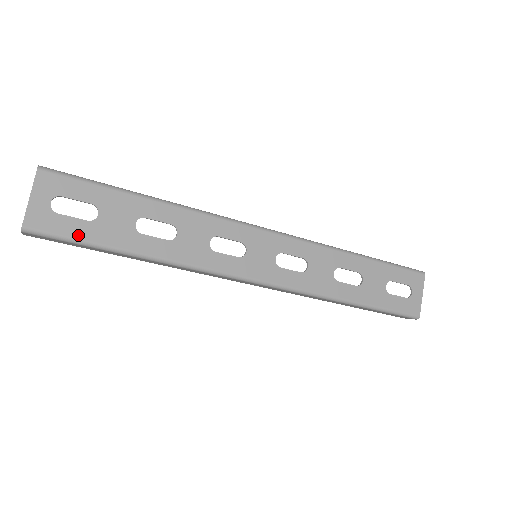
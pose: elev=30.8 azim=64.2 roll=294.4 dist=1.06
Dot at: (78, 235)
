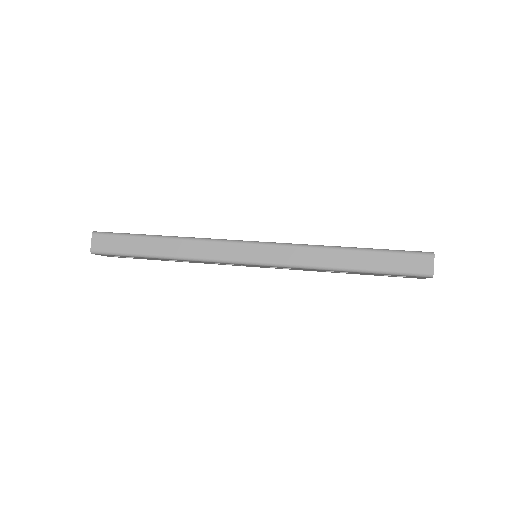
Dot at: occluded
